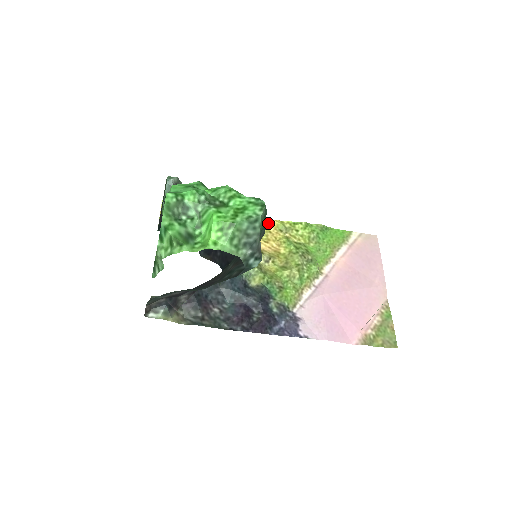
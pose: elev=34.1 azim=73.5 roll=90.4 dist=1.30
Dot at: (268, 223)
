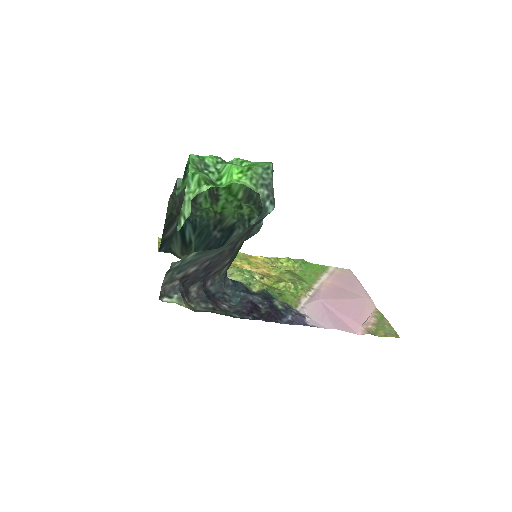
Dot at: (255, 258)
